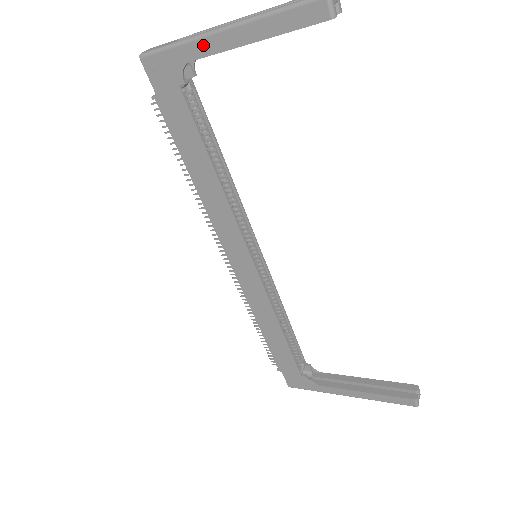
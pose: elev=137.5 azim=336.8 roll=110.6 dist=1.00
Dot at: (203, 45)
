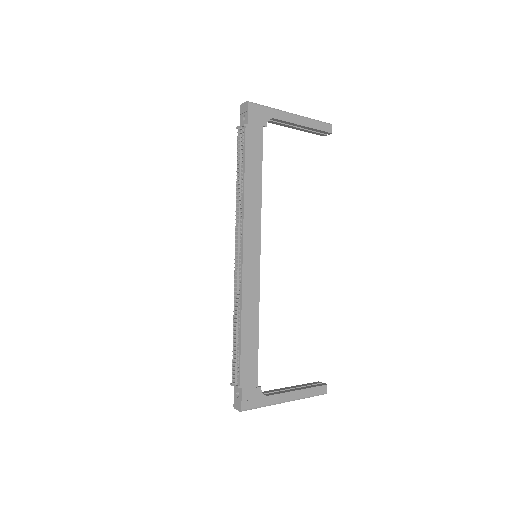
Dot at: (283, 115)
